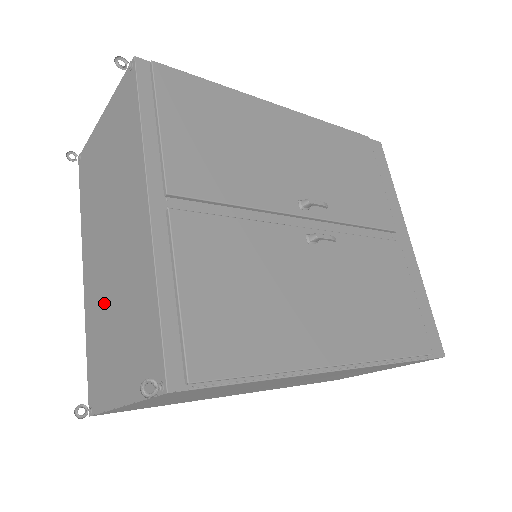
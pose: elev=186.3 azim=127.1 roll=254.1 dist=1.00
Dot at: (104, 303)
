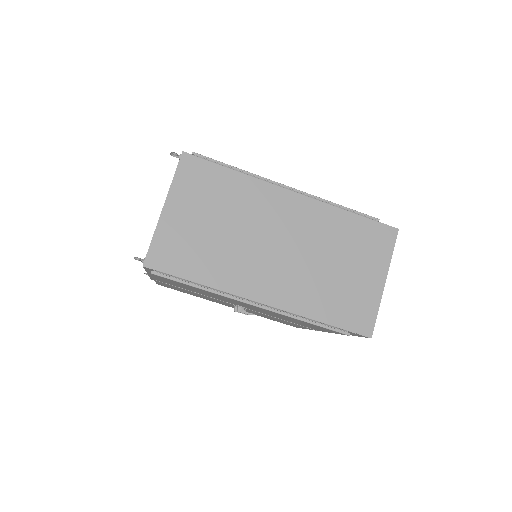
Dot at: occluded
